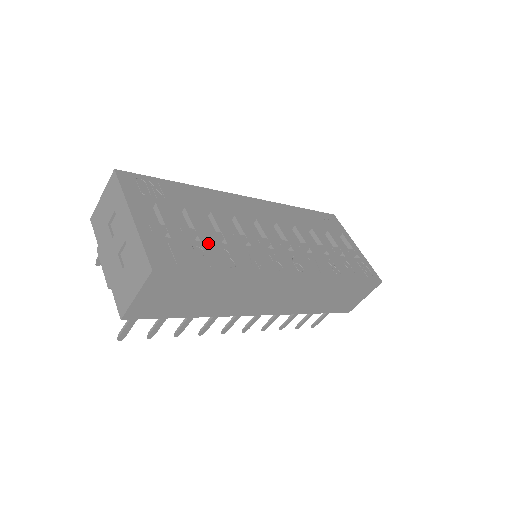
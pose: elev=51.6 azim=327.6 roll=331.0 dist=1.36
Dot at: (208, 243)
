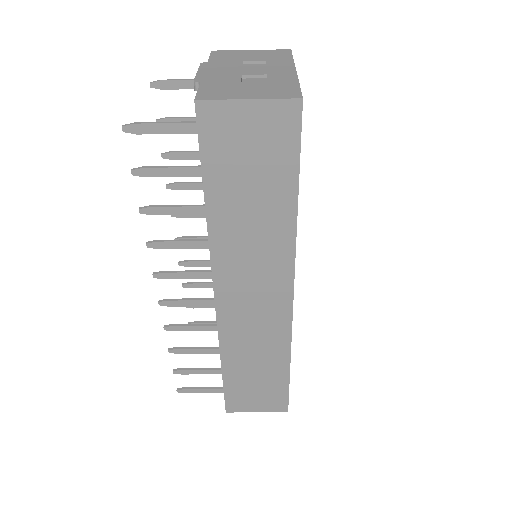
Dot at: occluded
